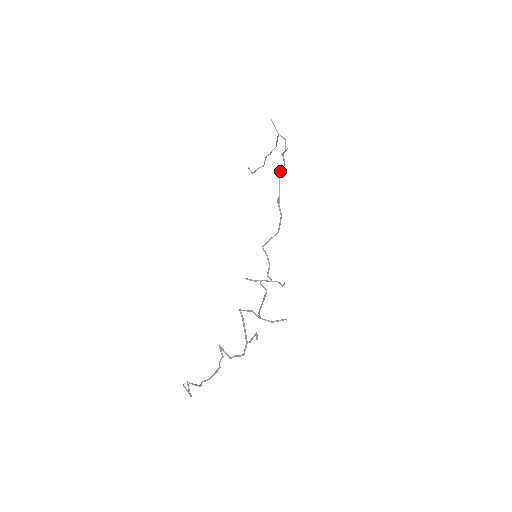
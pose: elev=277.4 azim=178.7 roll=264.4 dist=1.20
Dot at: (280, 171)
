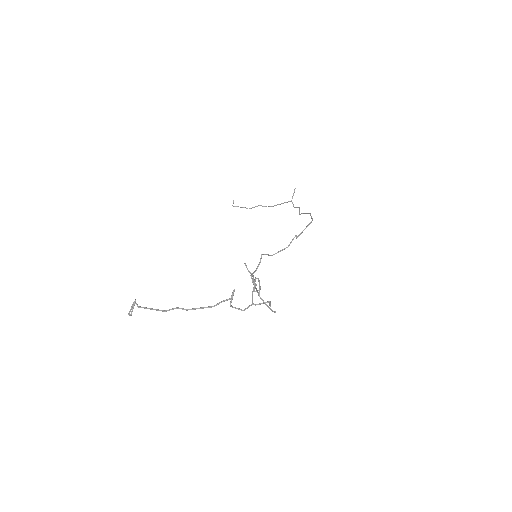
Dot at: occluded
